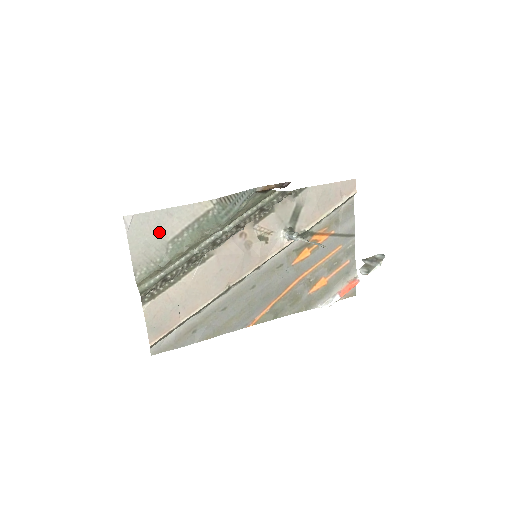
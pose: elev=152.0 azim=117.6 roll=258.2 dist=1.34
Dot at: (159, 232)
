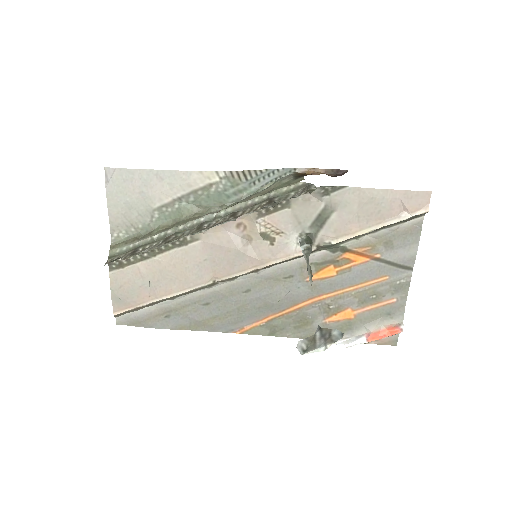
Dot at: (144, 195)
